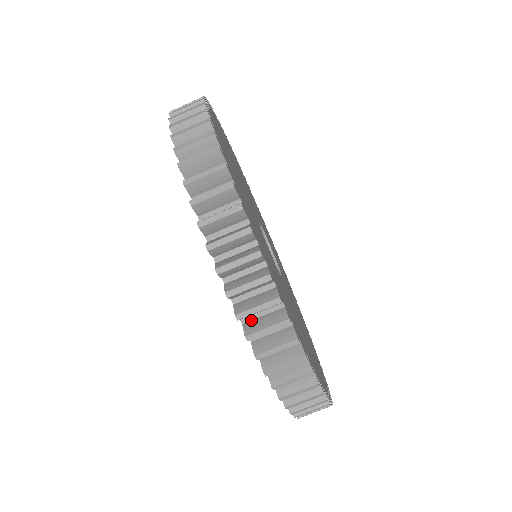
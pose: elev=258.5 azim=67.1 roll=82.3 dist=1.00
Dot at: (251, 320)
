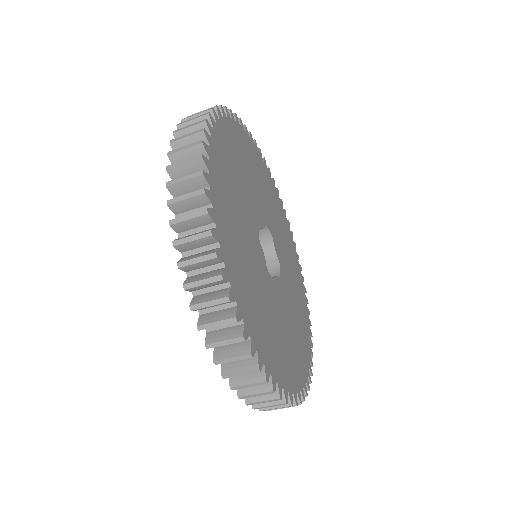
Dot at: occluded
